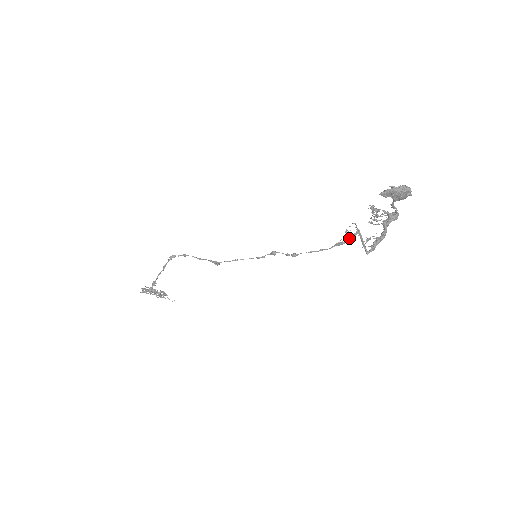
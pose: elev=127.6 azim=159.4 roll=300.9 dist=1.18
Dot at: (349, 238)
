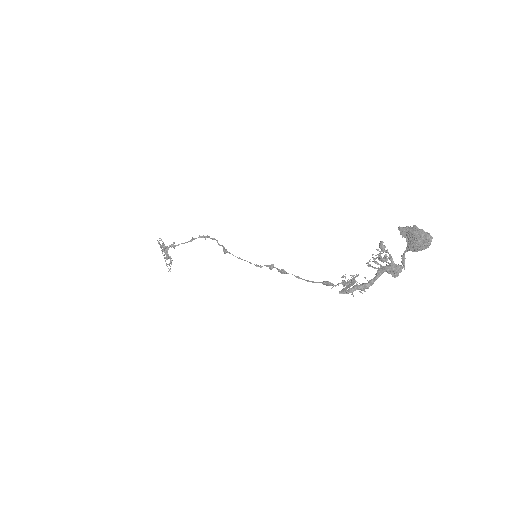
Dot at: occluded
